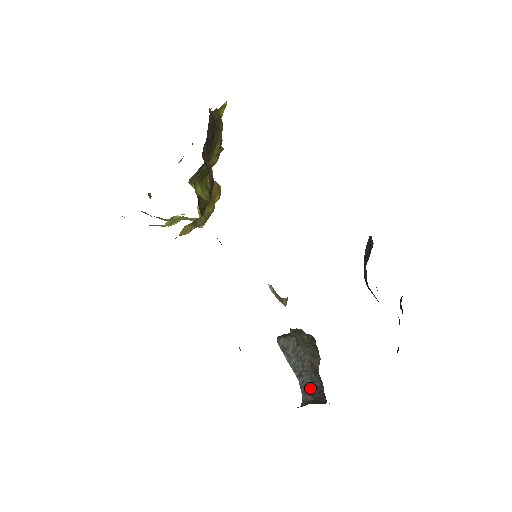
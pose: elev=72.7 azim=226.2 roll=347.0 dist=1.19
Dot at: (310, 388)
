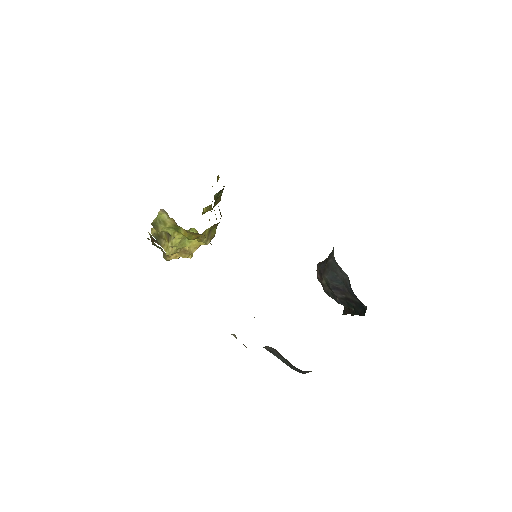
Dot at: occluded
